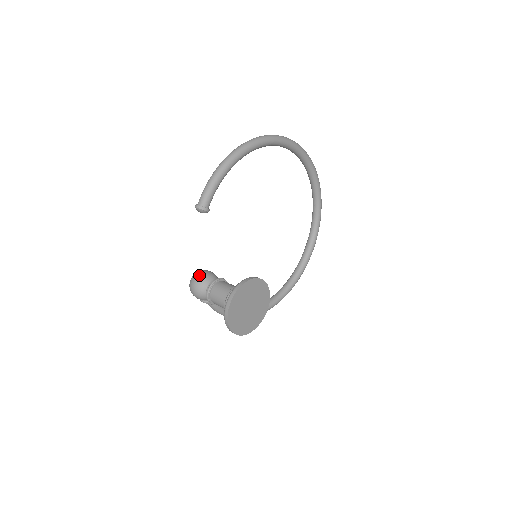
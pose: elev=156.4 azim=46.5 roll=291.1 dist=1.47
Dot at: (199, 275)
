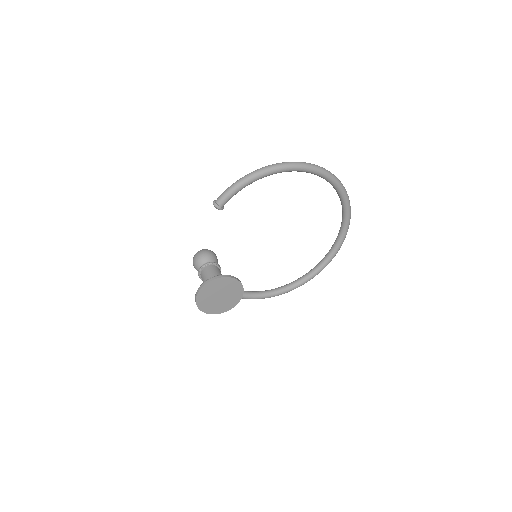
Dot at: (202, 253)
